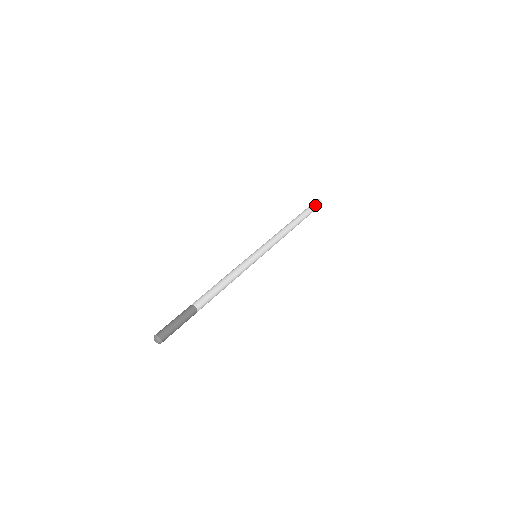
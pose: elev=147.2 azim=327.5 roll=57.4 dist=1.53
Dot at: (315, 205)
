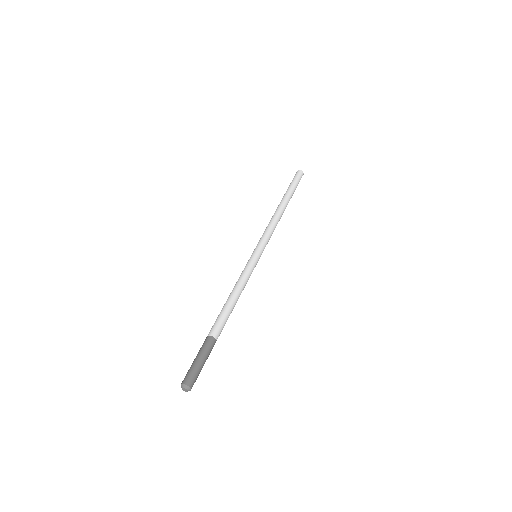
Dot at: (297, 178)
